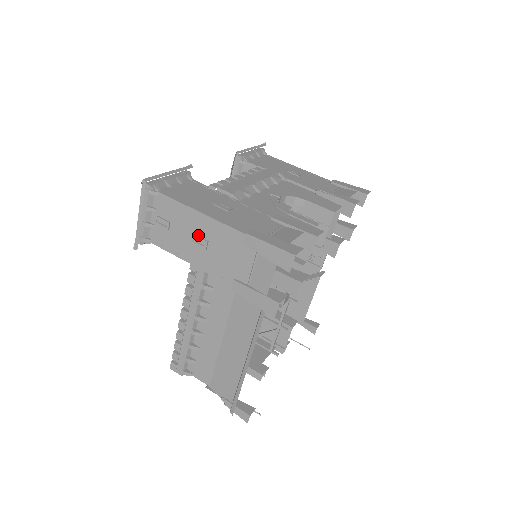
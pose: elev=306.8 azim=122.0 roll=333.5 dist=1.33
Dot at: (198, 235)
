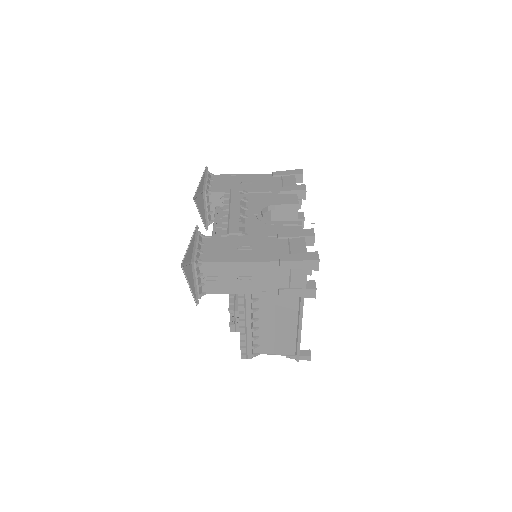
Dot at: (243, 275)
